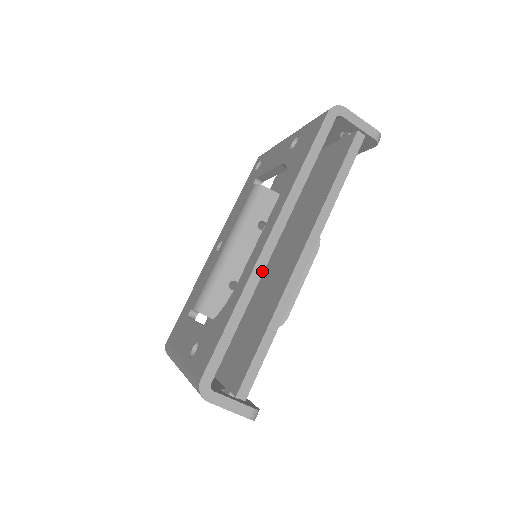
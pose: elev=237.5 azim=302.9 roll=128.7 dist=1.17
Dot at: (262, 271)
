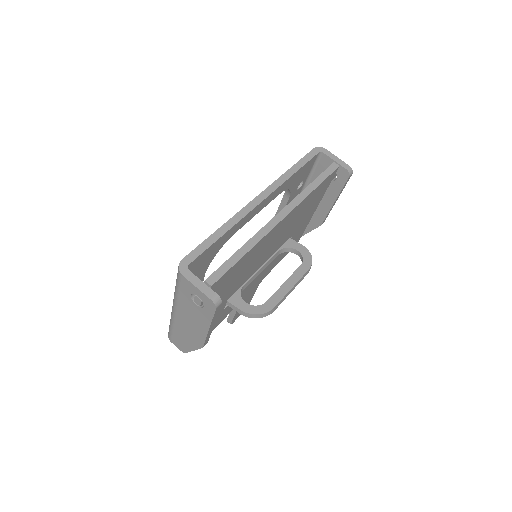
Dot at: (247, 213)
